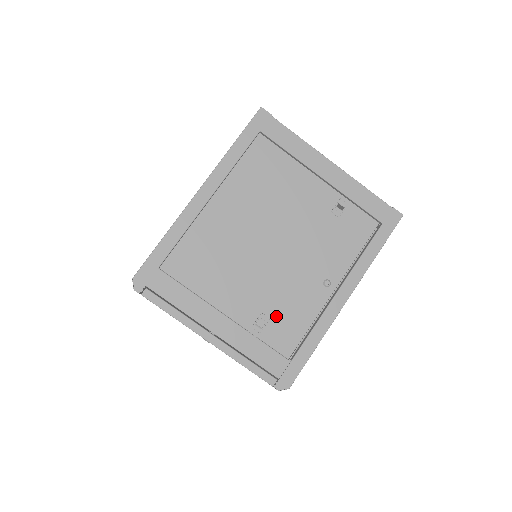
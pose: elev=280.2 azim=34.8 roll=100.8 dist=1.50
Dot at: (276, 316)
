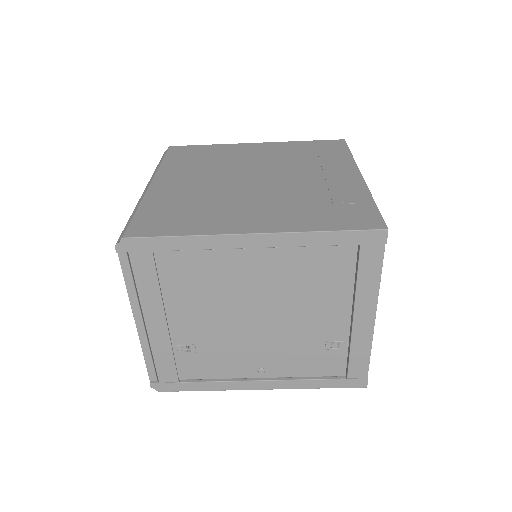
Dot at: (202, 354)
